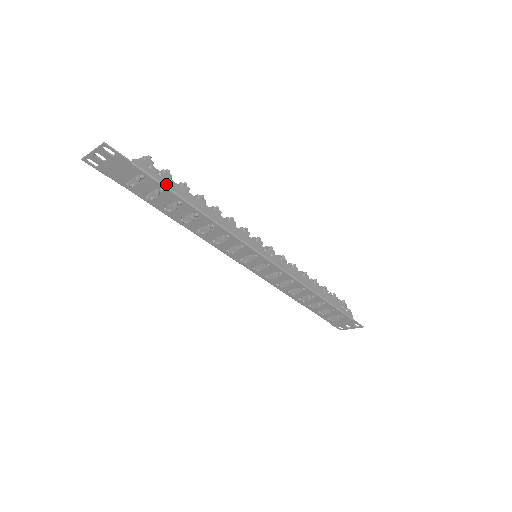
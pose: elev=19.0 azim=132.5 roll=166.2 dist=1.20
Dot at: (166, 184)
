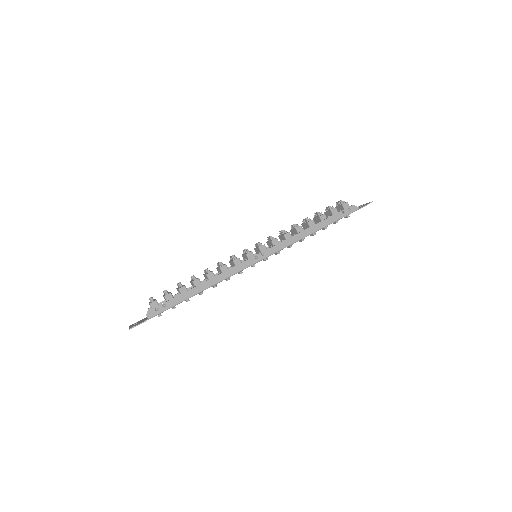
Dot at: (172, 305)
